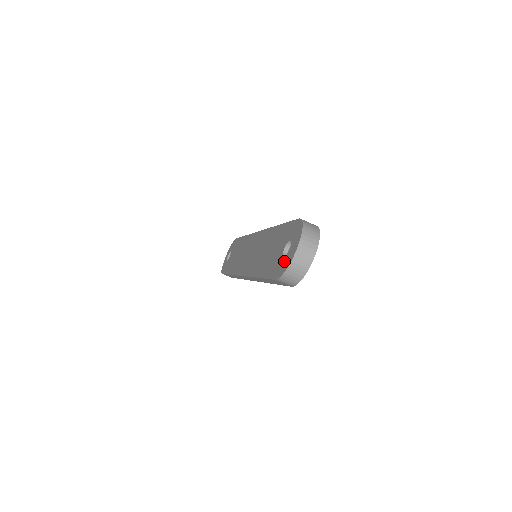
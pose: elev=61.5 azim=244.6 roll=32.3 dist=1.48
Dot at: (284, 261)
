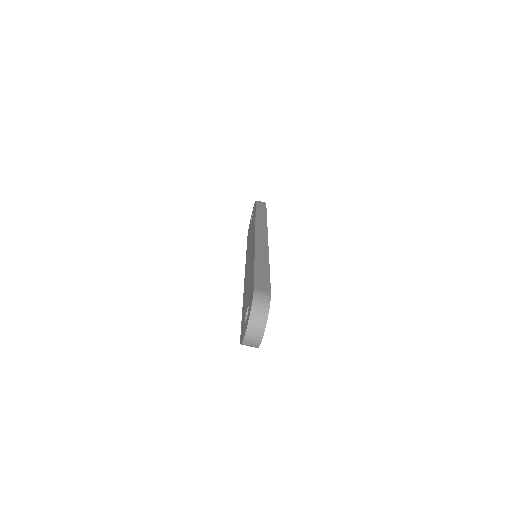
Dot at: (243, 329)
